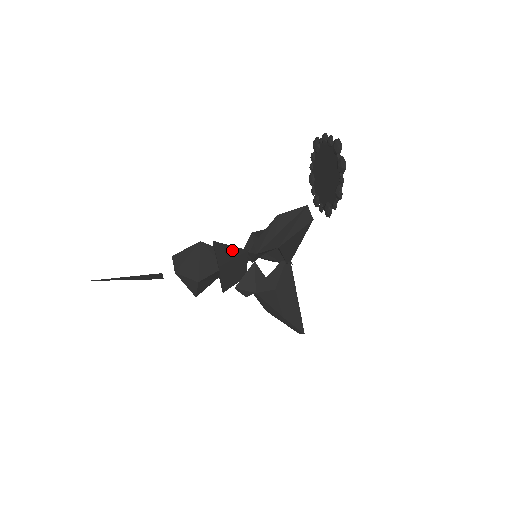
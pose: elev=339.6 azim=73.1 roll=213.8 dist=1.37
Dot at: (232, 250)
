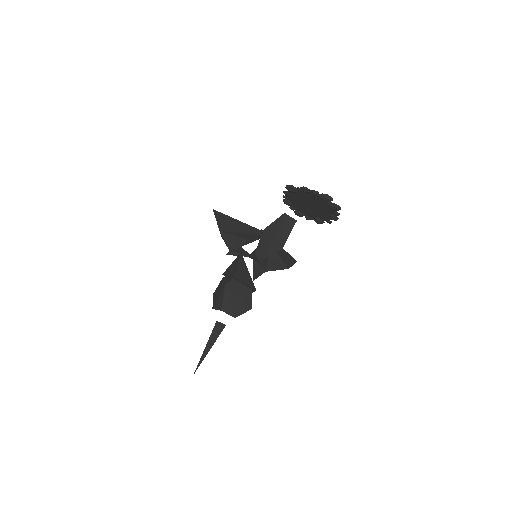
Dot at: (242, 267)
